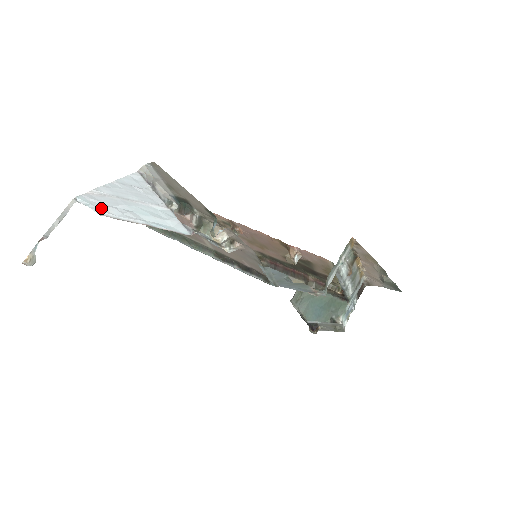
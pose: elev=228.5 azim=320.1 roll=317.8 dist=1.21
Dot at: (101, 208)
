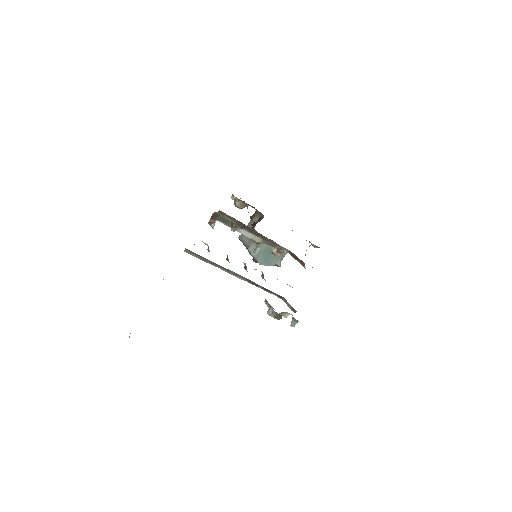
Dot at: occluded
